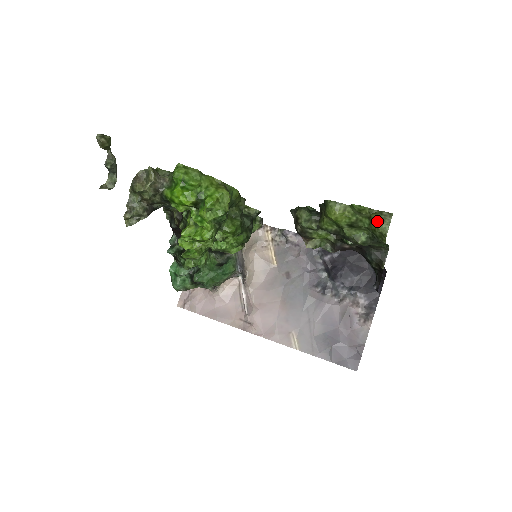
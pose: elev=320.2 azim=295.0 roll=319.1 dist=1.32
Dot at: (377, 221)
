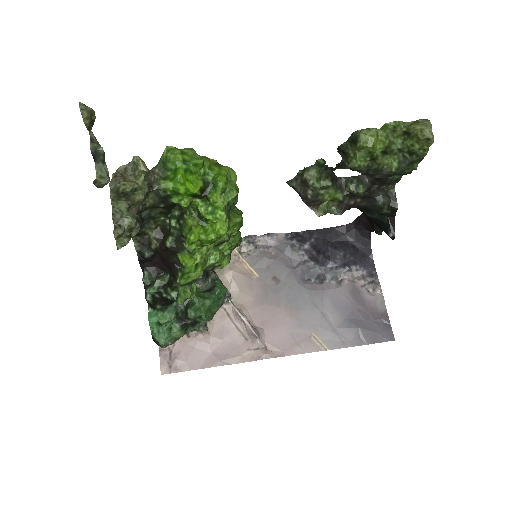
Dot at: (420, 128)
